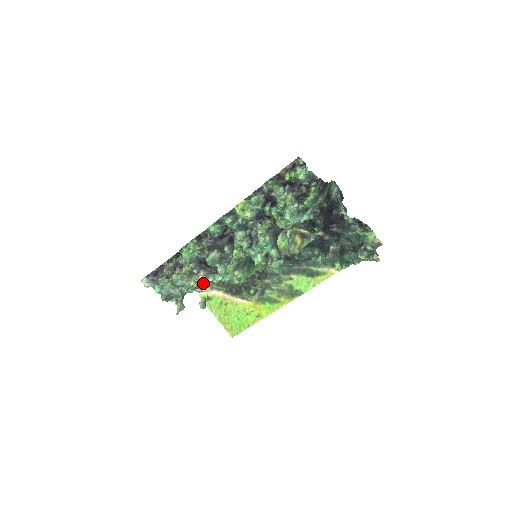
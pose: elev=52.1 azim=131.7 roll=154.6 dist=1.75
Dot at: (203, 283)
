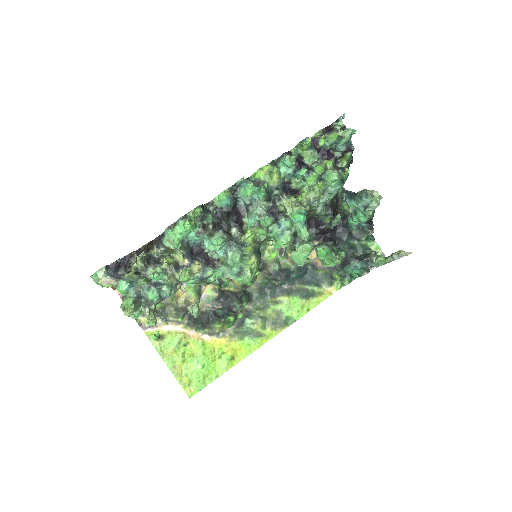
Dot at: occluded
